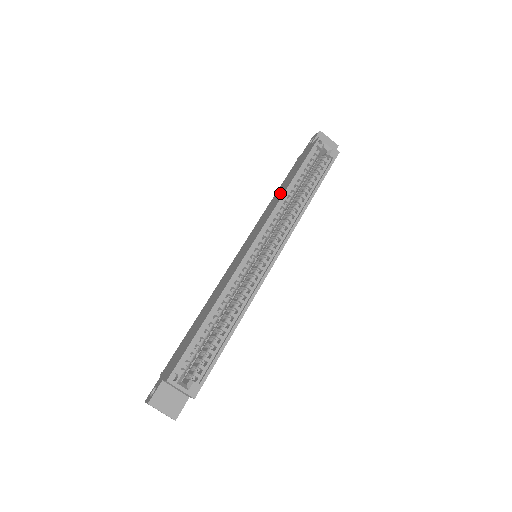
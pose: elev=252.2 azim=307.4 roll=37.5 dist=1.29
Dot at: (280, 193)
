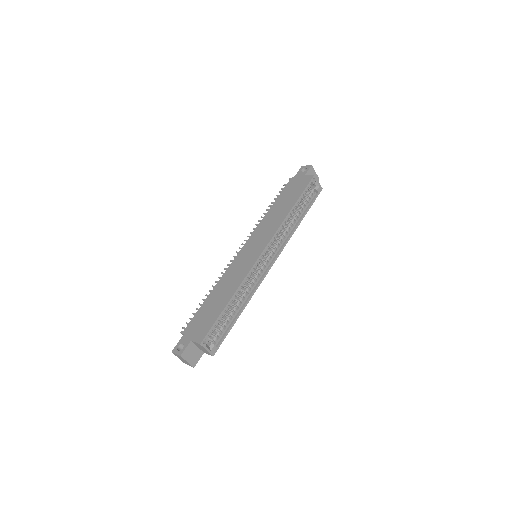
Dot at: (280, 212)
